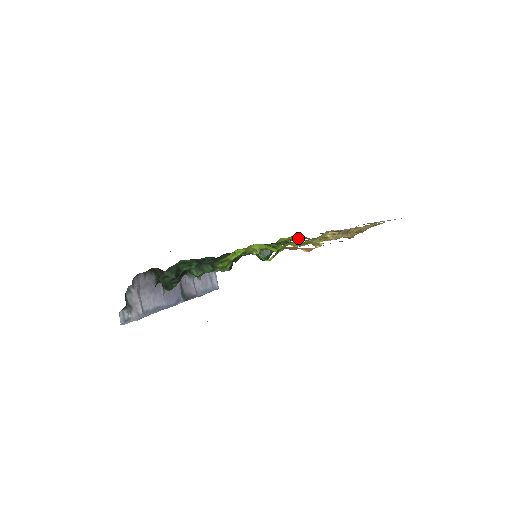
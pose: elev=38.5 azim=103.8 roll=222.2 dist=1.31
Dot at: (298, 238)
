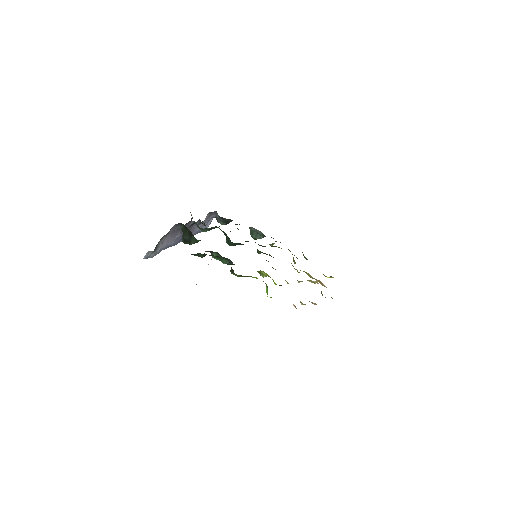
Dot at: occluded
